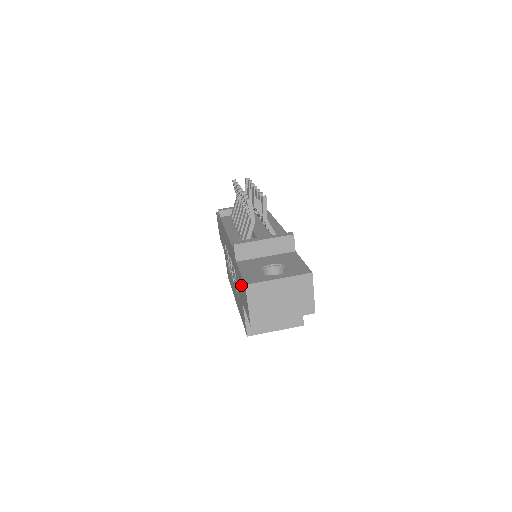
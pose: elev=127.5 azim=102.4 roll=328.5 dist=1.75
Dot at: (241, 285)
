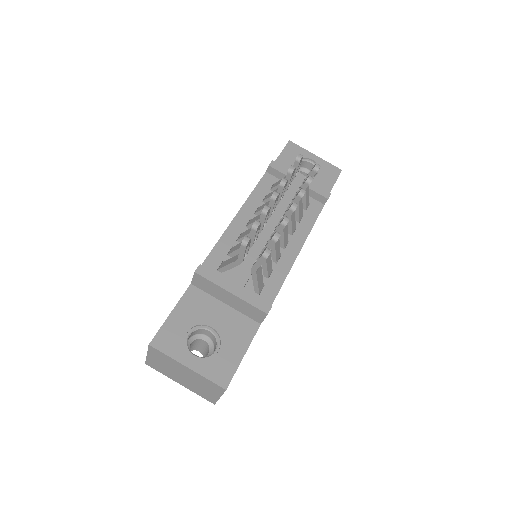
Dot at: occluded
